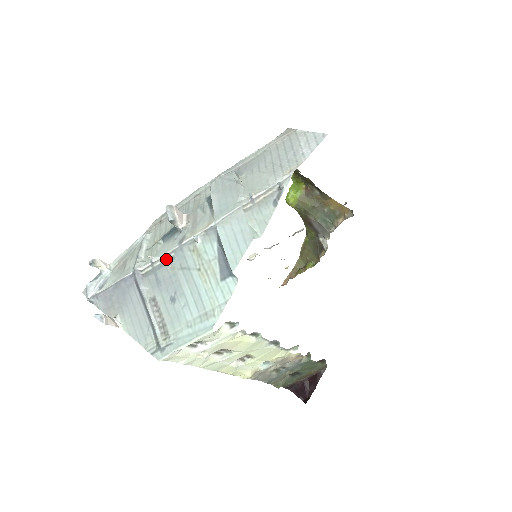
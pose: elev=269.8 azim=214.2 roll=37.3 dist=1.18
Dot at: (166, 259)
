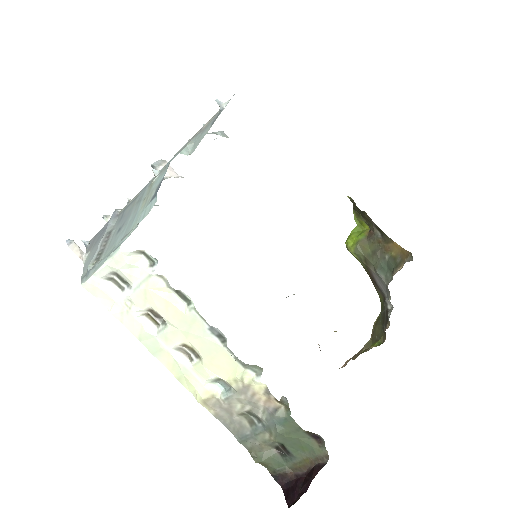
Dot at: (135, 197)
